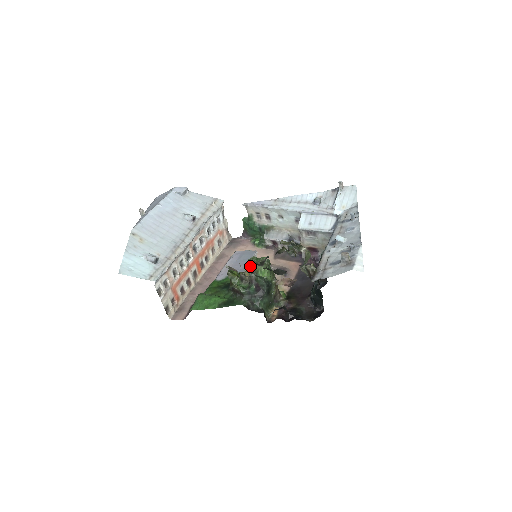
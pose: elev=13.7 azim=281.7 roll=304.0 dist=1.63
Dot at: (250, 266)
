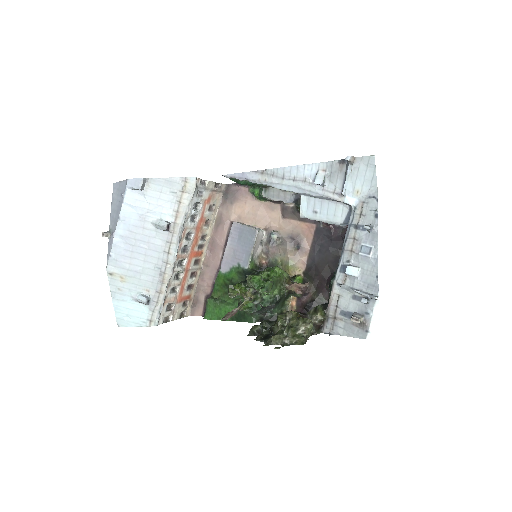
Dot at: (250, 287)
